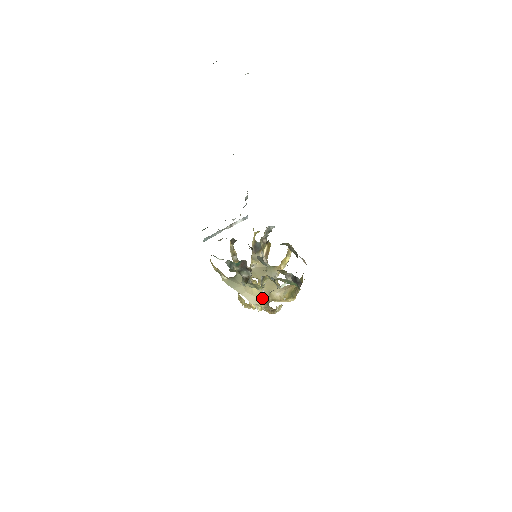
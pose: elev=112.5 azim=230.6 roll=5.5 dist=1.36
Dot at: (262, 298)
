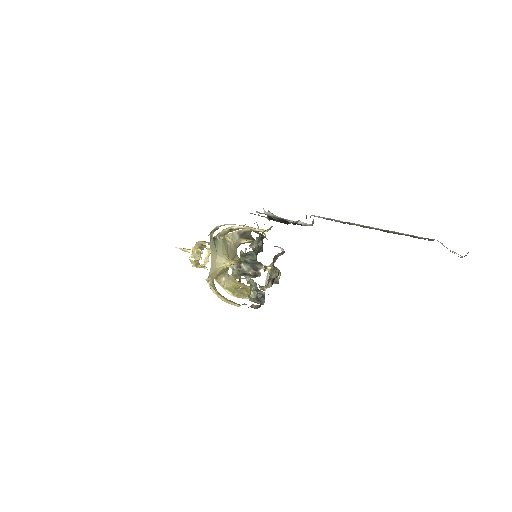
Dot at: (217, 274)
